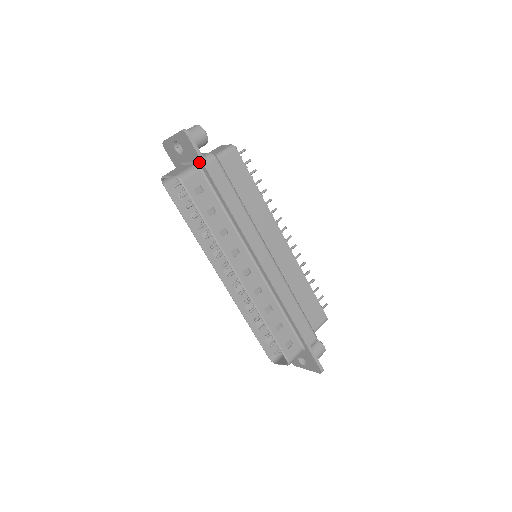
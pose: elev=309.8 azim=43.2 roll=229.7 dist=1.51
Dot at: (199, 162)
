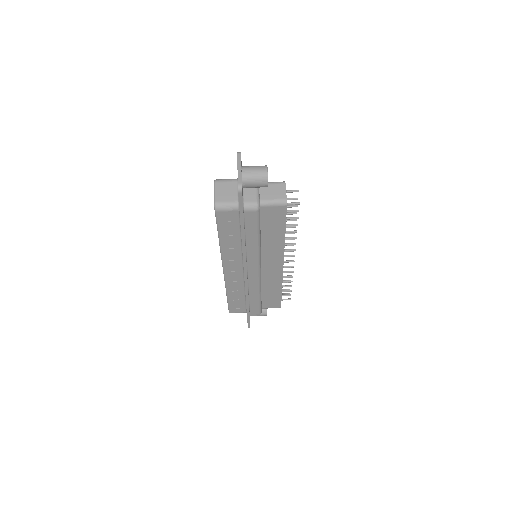
Dot at: occluded
